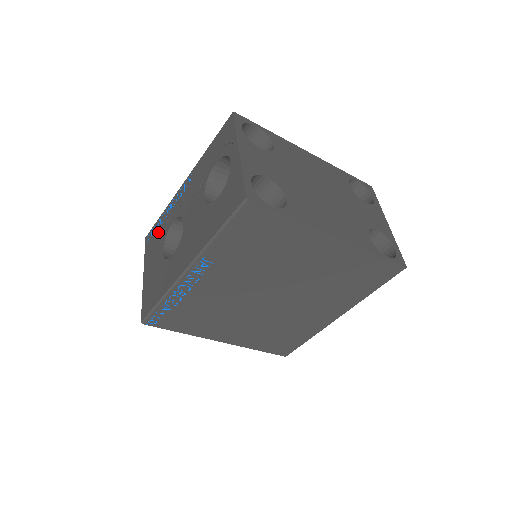
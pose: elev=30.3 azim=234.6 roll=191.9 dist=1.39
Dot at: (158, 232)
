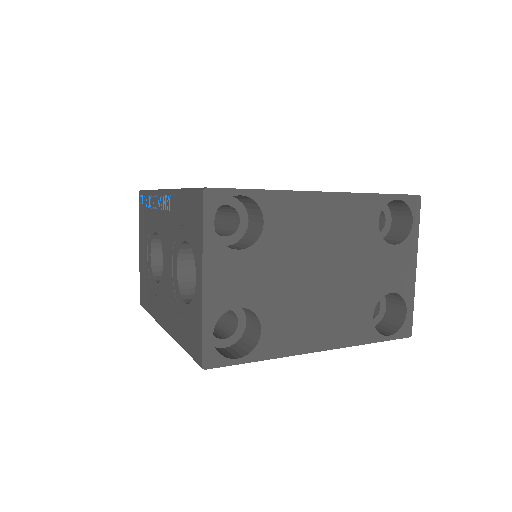
Dot at: (146, 215)
